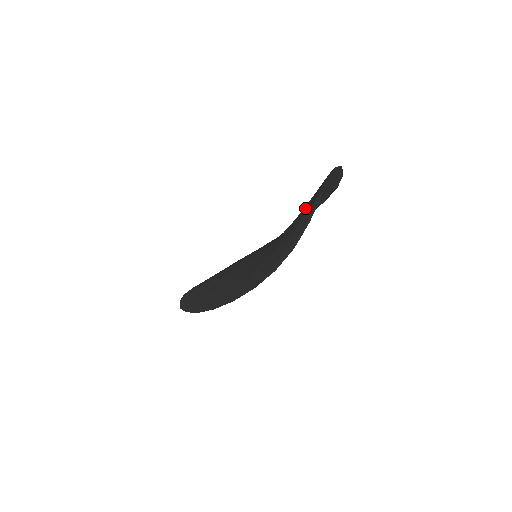
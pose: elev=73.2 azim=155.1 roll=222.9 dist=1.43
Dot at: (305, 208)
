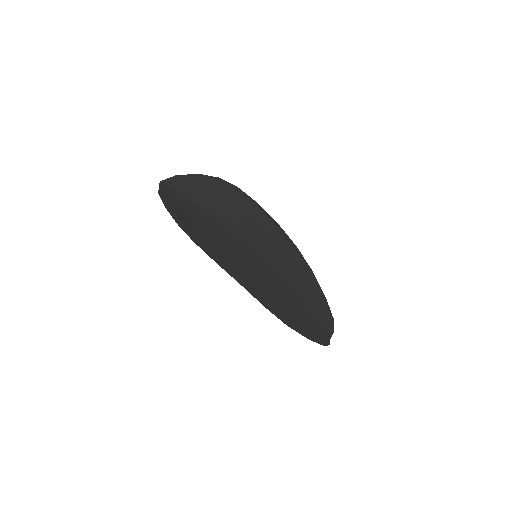
Dot at: (189, 208)
